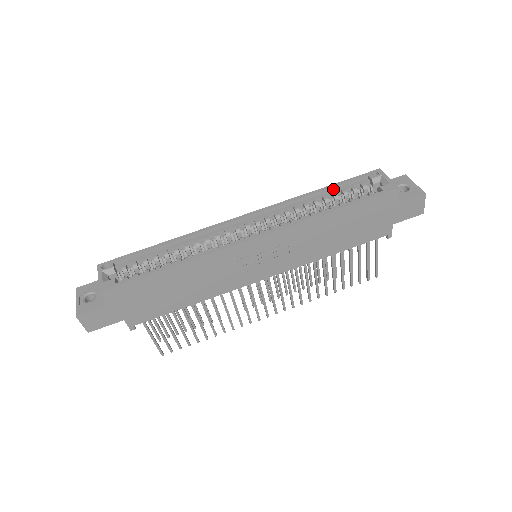
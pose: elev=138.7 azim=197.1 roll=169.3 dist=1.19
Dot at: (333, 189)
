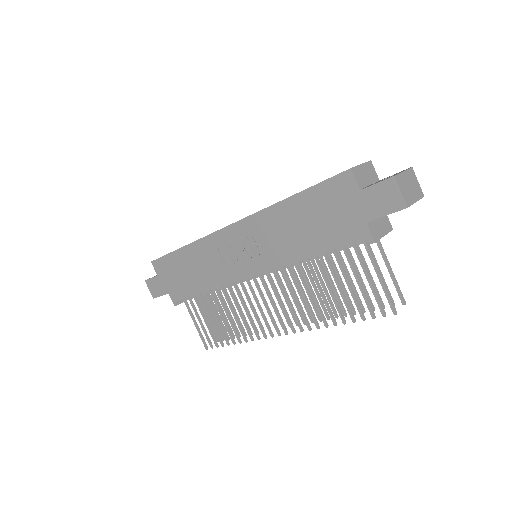
Dot at: occluded
